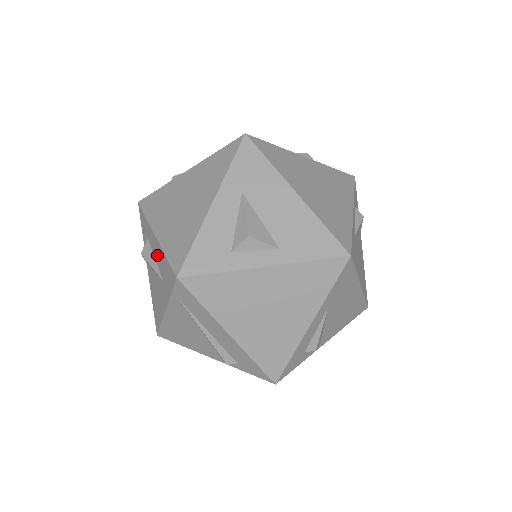
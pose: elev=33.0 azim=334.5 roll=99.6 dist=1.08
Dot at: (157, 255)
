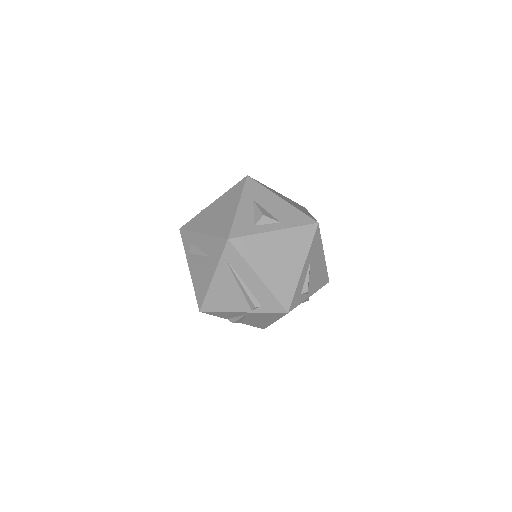
Dot at: (204, 245)
